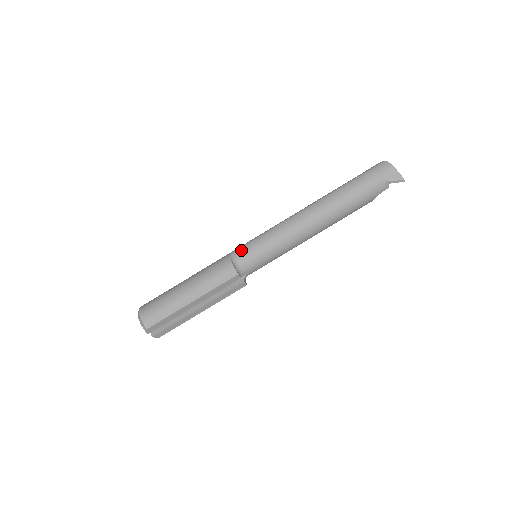
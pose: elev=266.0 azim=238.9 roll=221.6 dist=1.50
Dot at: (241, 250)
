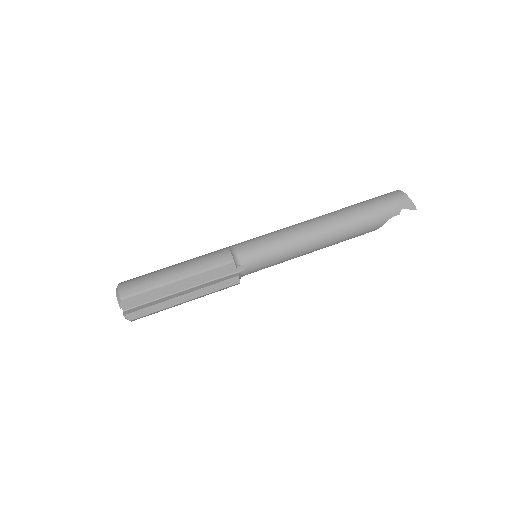
Dot at: (242, 243)
